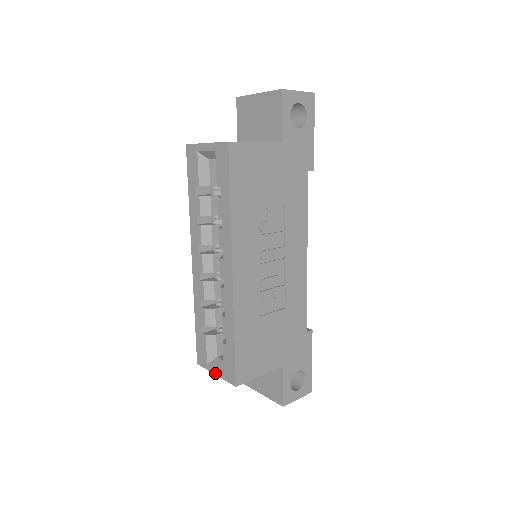
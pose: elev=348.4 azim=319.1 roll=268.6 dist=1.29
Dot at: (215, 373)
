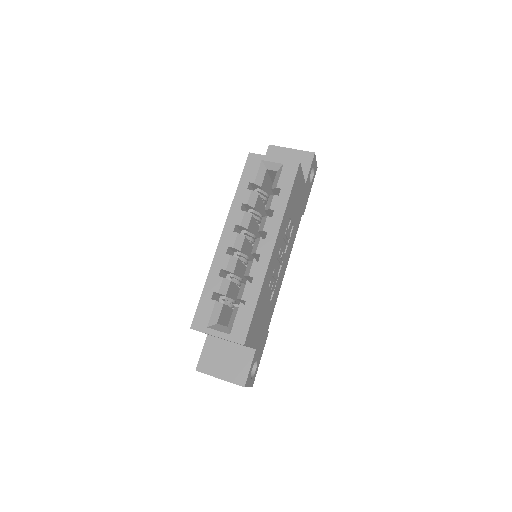
Dot at: (217, 335)
